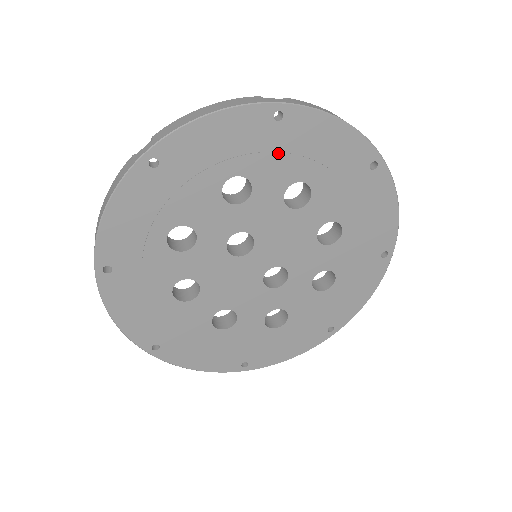
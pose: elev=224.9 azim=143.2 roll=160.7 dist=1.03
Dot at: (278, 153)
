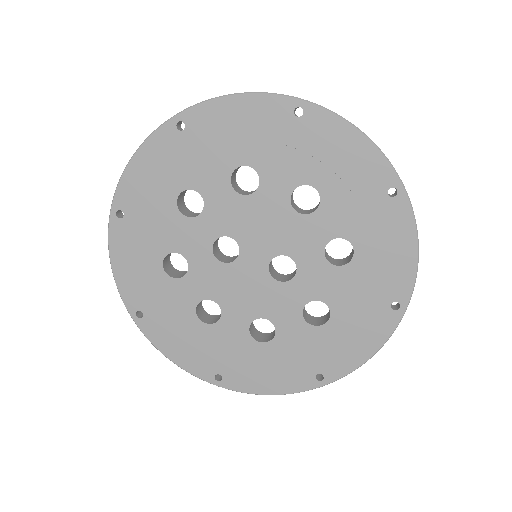
Dot at: (201, 154)
